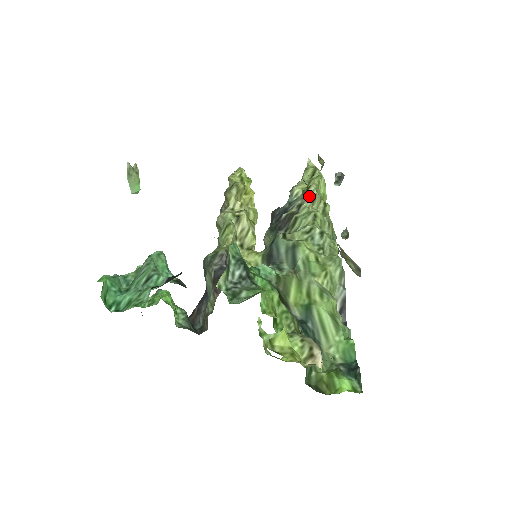
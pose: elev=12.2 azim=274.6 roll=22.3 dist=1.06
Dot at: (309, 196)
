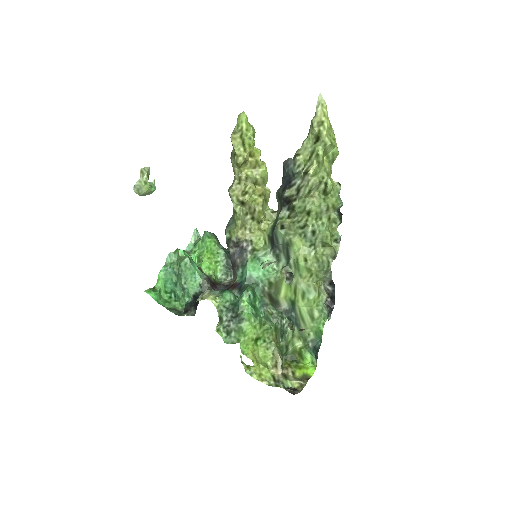
Dot at: (306, 184)
